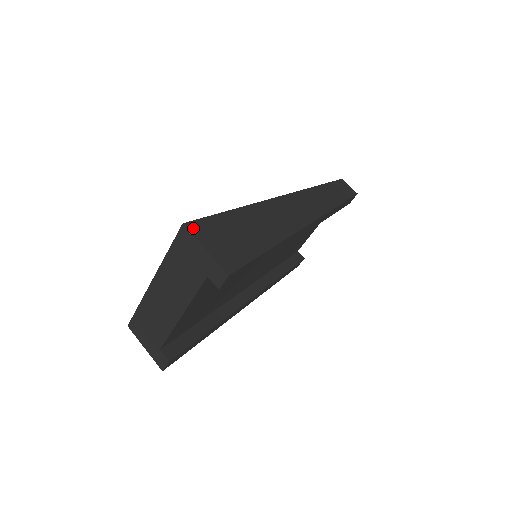
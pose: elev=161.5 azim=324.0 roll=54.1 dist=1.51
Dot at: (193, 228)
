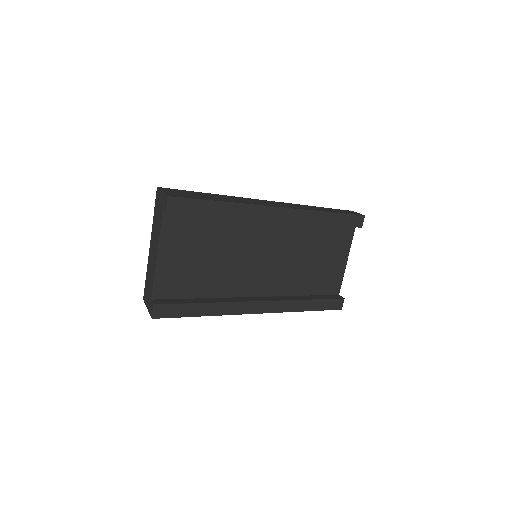
Dot at: (163, 188)
